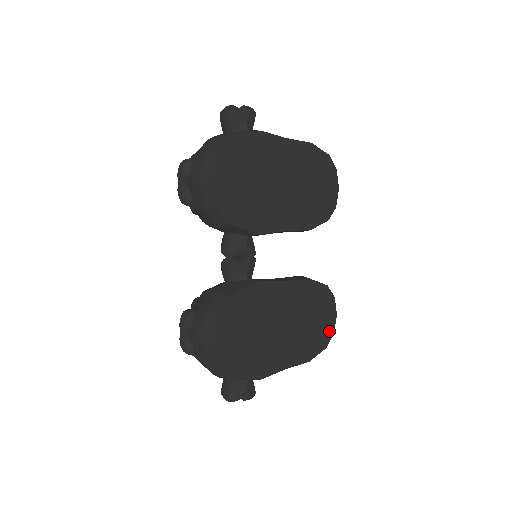
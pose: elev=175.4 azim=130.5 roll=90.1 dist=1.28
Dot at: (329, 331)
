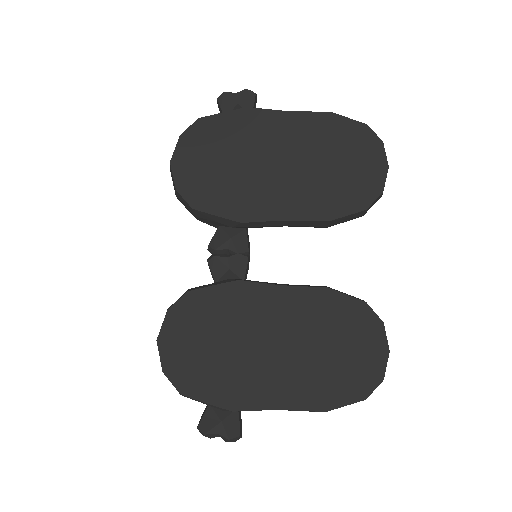
Dot at: (372, 374)
